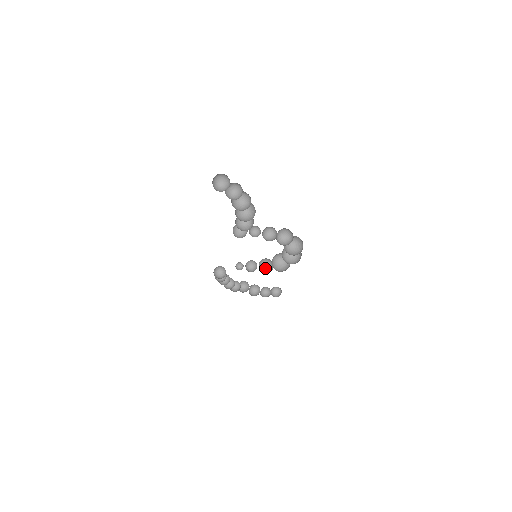
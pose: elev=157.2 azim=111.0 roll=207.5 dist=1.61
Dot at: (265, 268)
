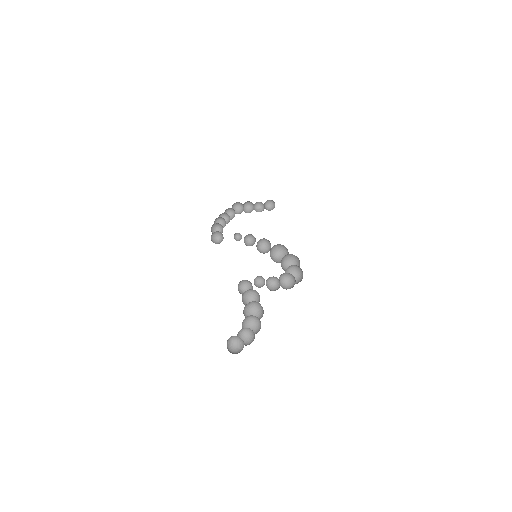
Dot at: (263, 241)
